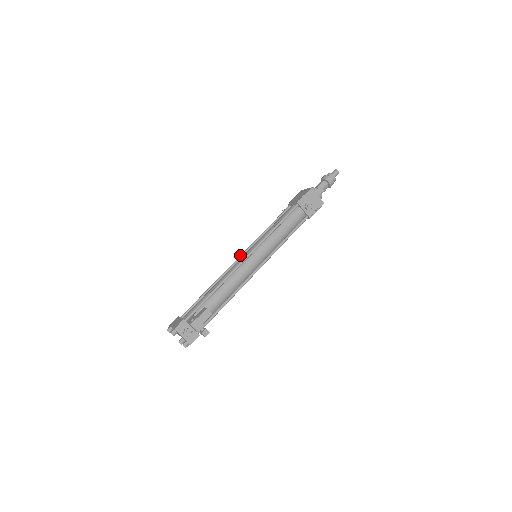
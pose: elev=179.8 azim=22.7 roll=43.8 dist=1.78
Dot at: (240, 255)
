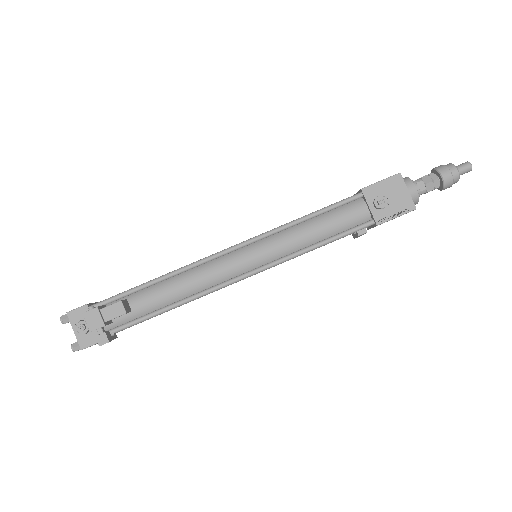
Dot at: occluded
